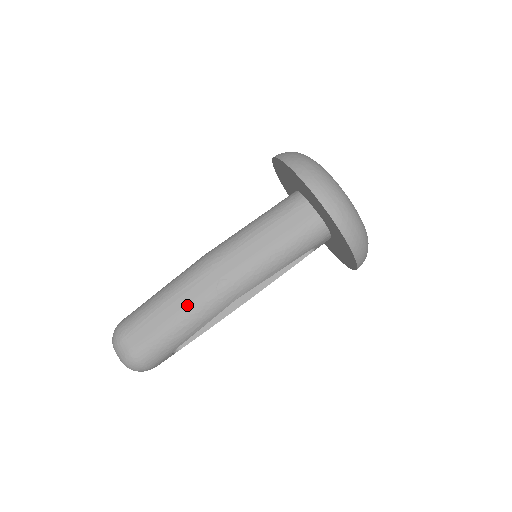
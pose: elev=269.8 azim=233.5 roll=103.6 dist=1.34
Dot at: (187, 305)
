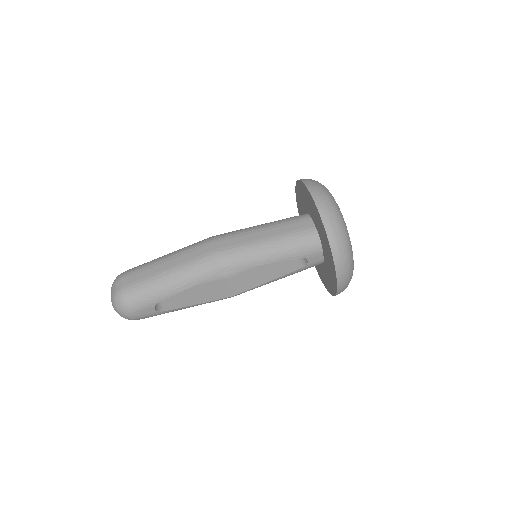
Dot at: (183, 262)
